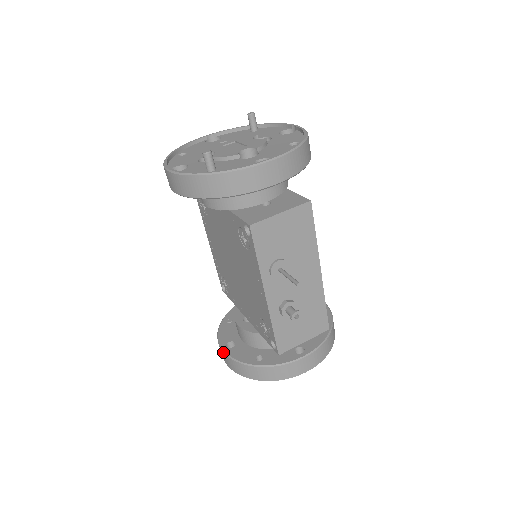
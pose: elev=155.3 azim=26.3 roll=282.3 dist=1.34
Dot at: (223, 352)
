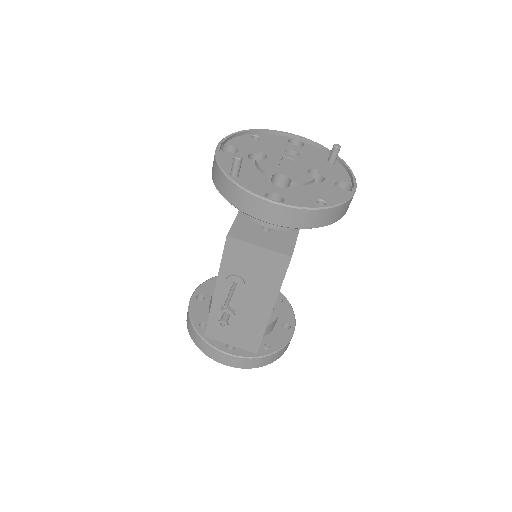
Dot at: (191, 297)
